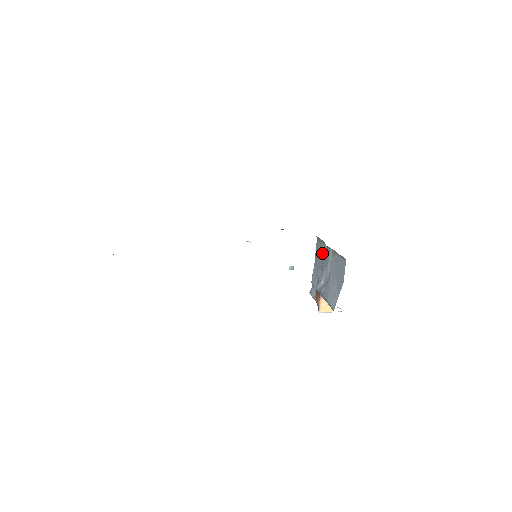
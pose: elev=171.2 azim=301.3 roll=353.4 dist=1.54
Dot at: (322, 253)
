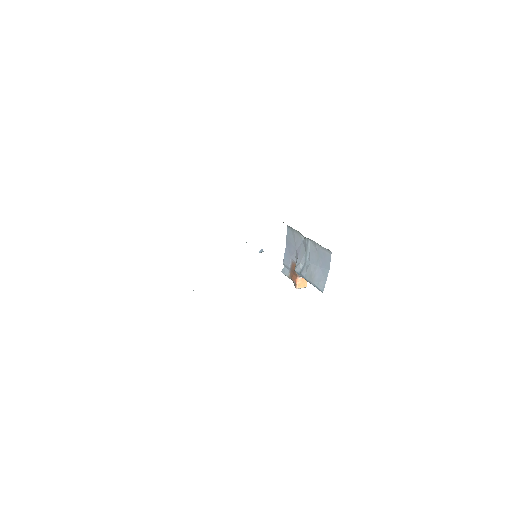
Dot at: (297, 241)
